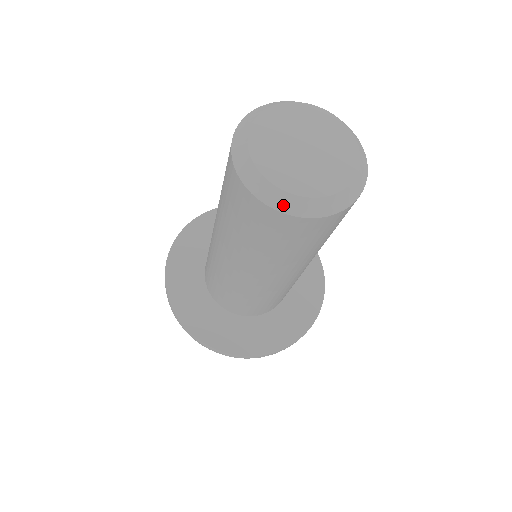
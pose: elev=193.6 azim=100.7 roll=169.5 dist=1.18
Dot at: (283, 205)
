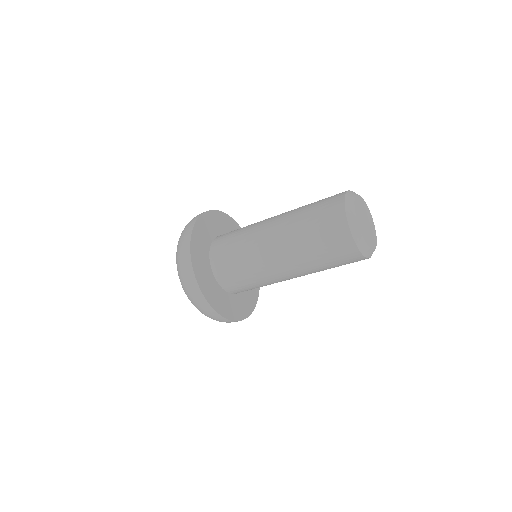
Dot at: (352, 225)
